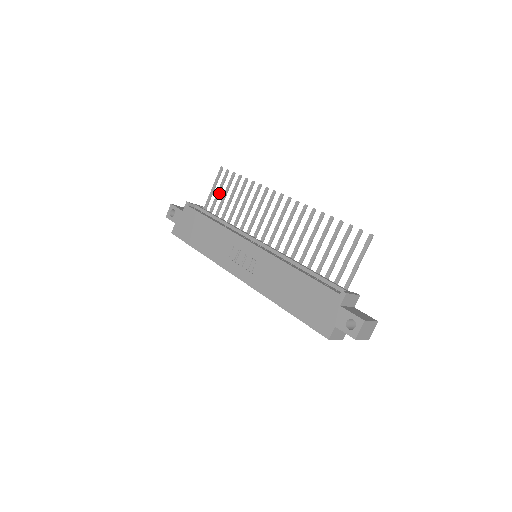
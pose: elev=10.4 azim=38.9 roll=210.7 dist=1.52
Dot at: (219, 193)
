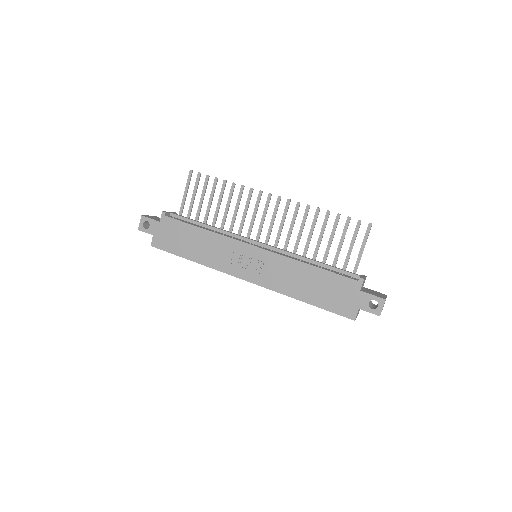
Dot at: (194, 197)
